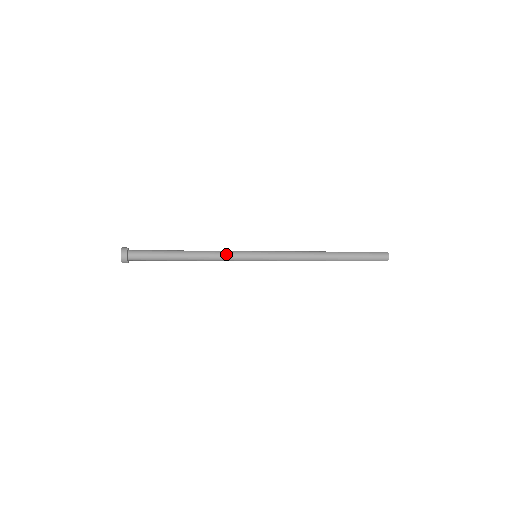
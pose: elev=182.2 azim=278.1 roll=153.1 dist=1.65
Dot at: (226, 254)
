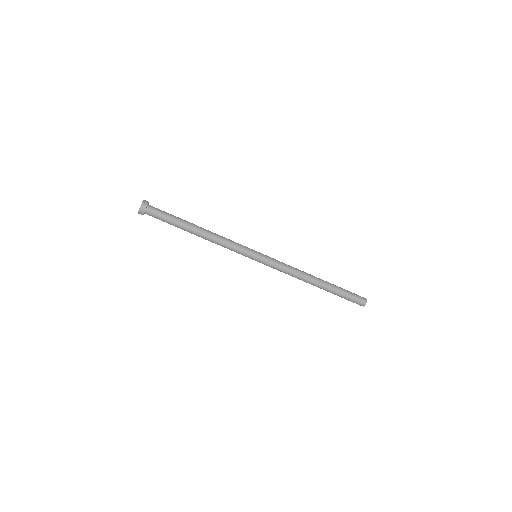
Dot at: occluded
